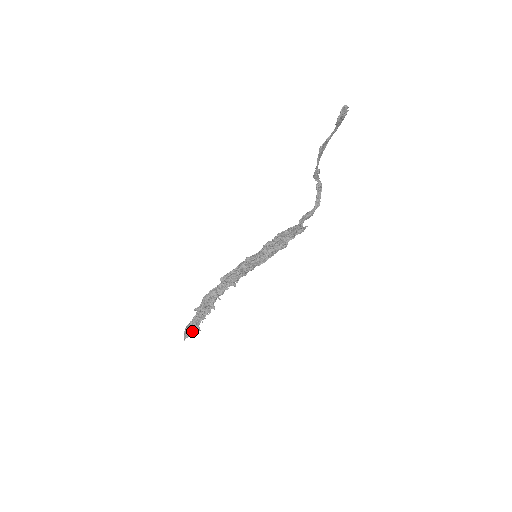
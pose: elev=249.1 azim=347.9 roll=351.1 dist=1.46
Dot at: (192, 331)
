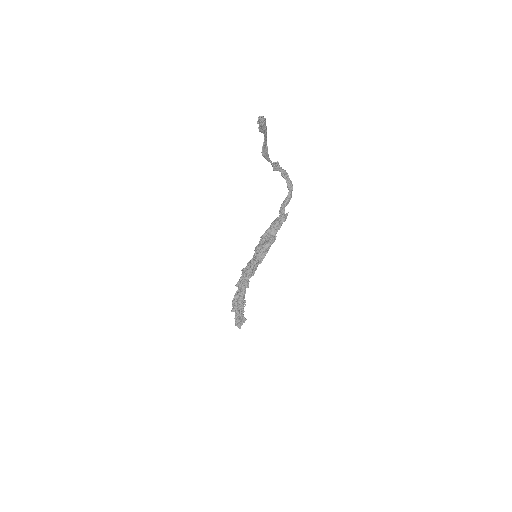
Dot at: (240, 323)
